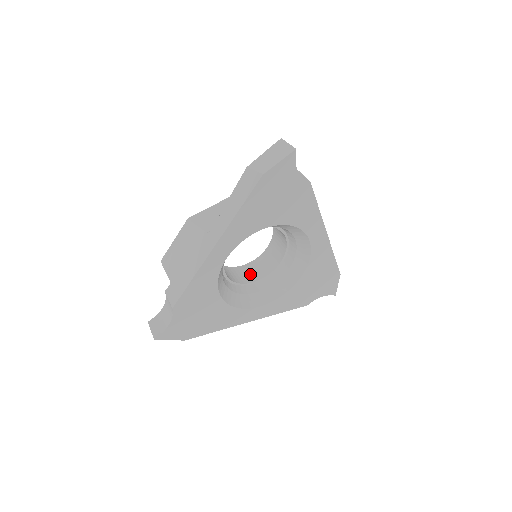
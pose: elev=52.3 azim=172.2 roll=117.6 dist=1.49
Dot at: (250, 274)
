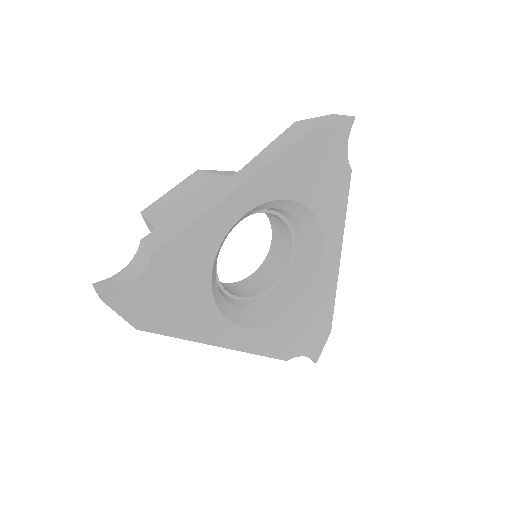
Dot at: (232, 290)
